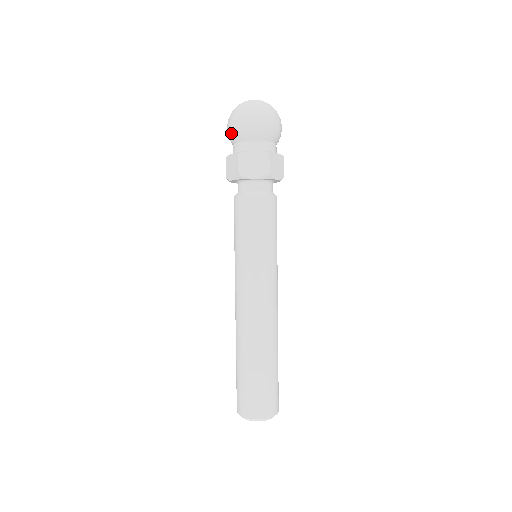
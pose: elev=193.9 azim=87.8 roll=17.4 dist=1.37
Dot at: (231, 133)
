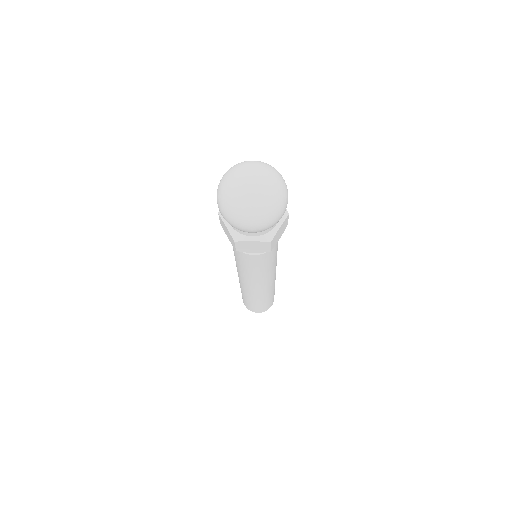
Dot at: occluded
